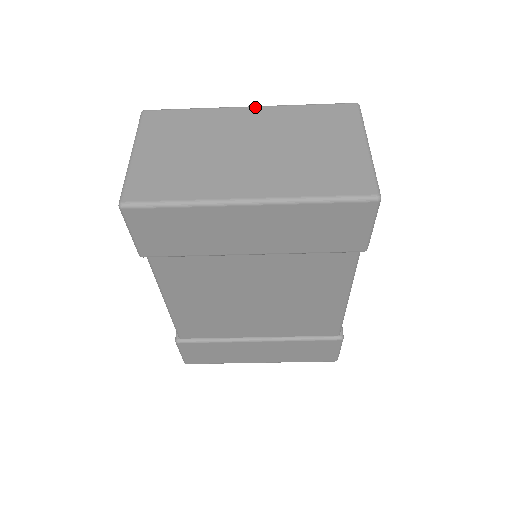
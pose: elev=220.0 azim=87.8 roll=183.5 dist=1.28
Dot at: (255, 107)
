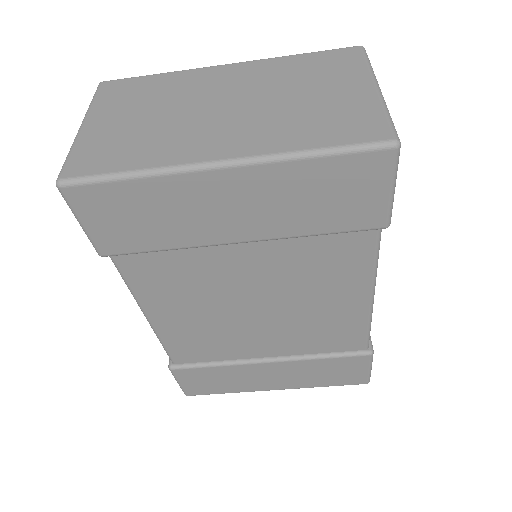
Dot at: (234, 64)
